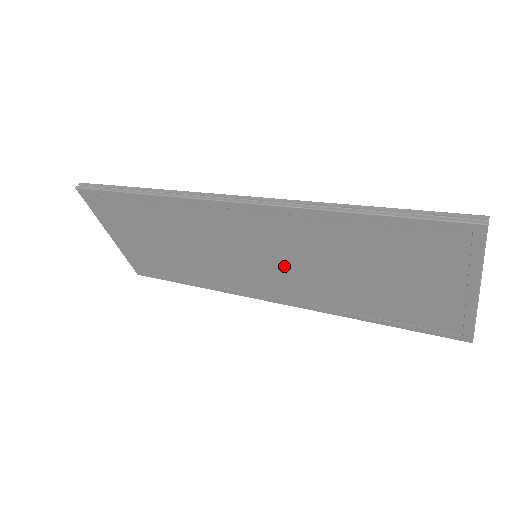
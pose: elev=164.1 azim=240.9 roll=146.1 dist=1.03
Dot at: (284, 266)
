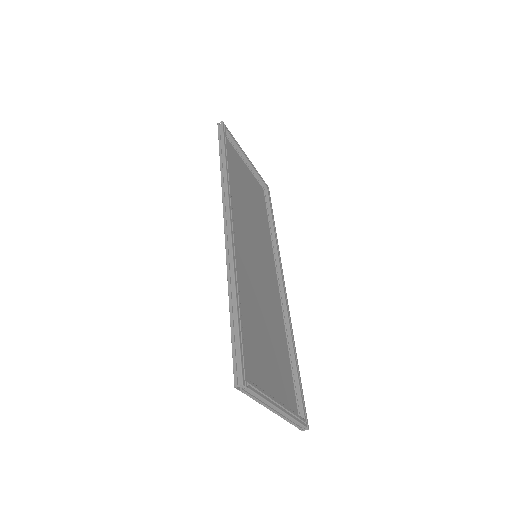
Dot at: (259, 278)
